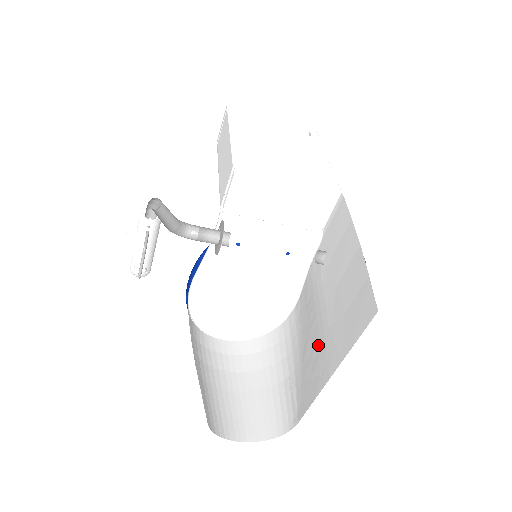
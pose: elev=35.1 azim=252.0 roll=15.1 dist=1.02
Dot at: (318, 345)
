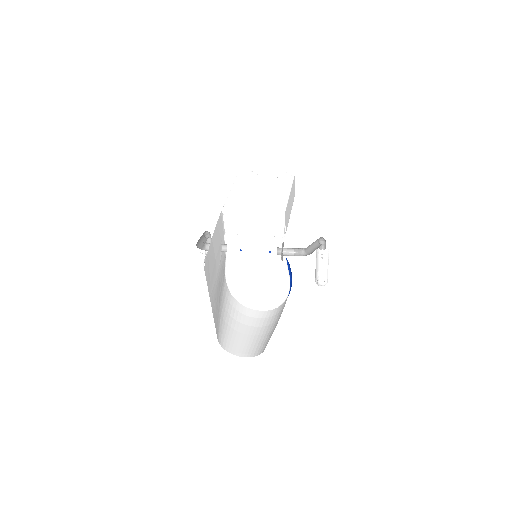
Dot at: occluded
